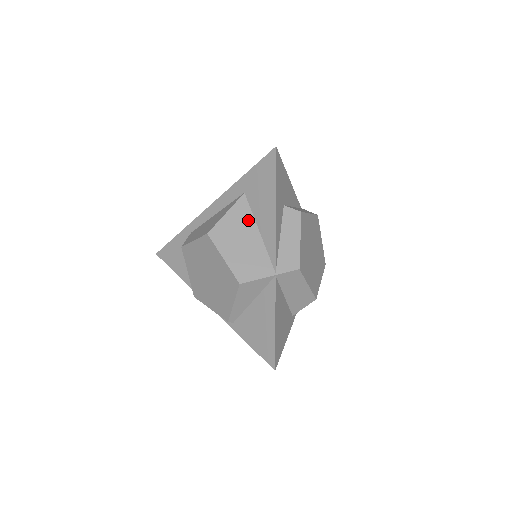
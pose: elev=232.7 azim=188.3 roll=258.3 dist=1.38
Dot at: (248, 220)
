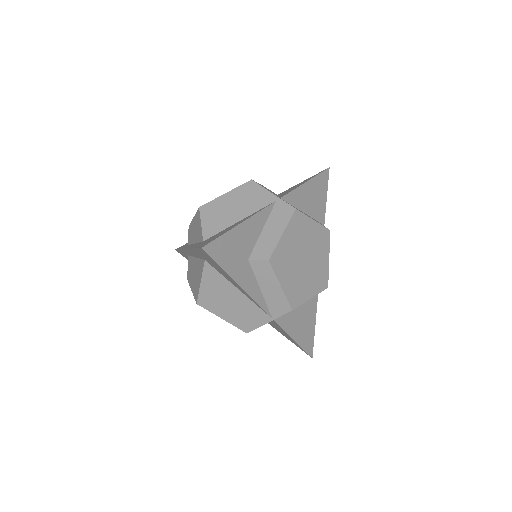
Dot at: (223, 283)
